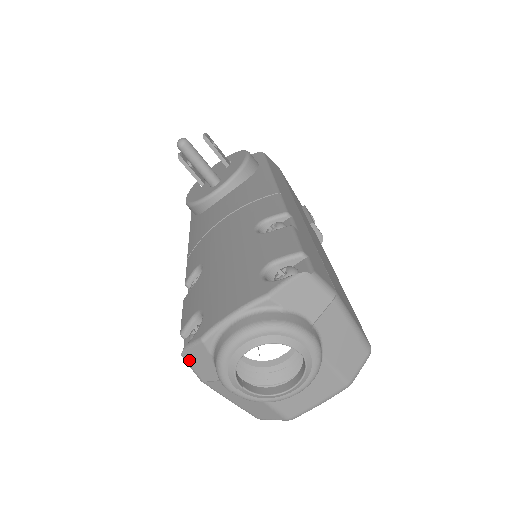
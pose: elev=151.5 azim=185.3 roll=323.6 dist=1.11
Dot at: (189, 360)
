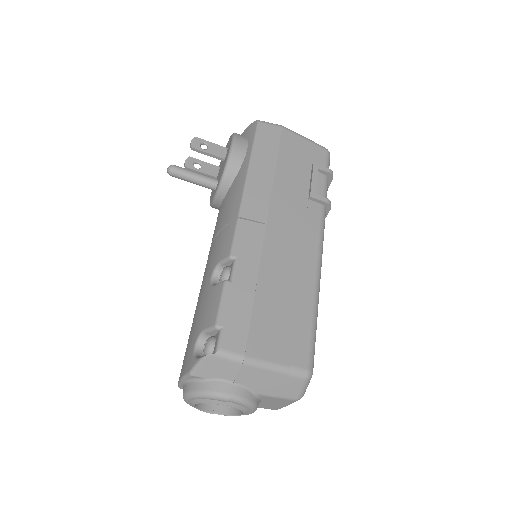
Dot at: occluded
